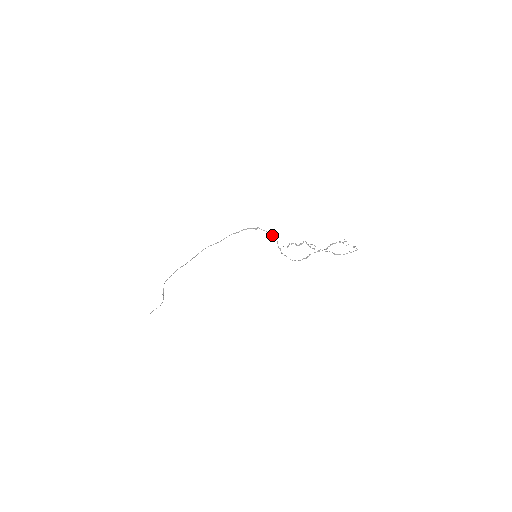
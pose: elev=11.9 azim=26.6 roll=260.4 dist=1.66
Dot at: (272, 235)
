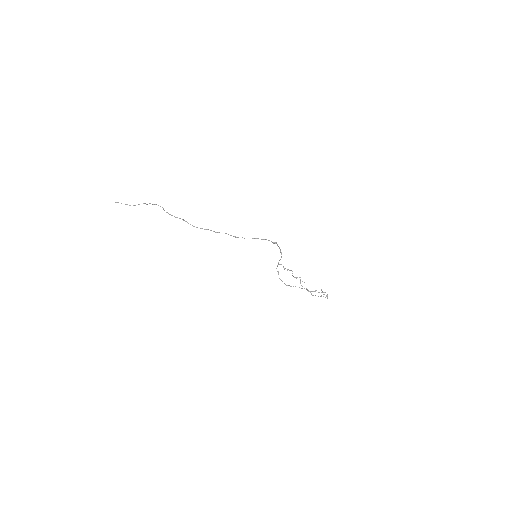
Dot at: (281, 253)
